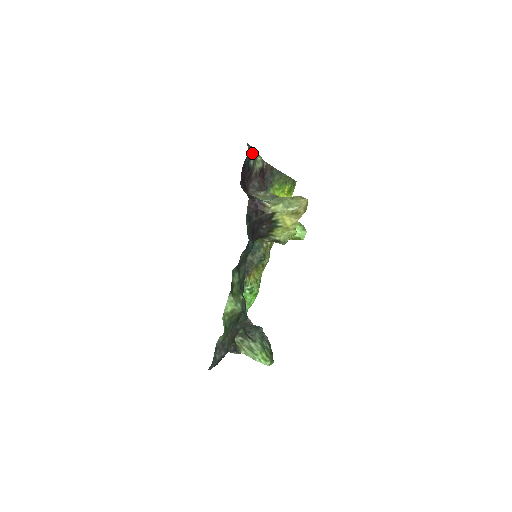
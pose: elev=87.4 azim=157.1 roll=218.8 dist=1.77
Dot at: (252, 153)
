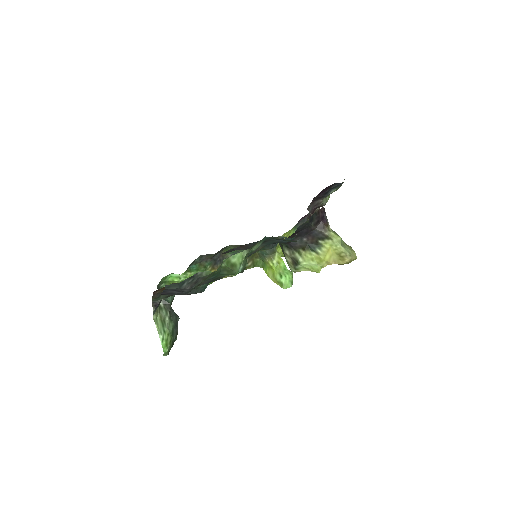
Dot at: (340, 186)
